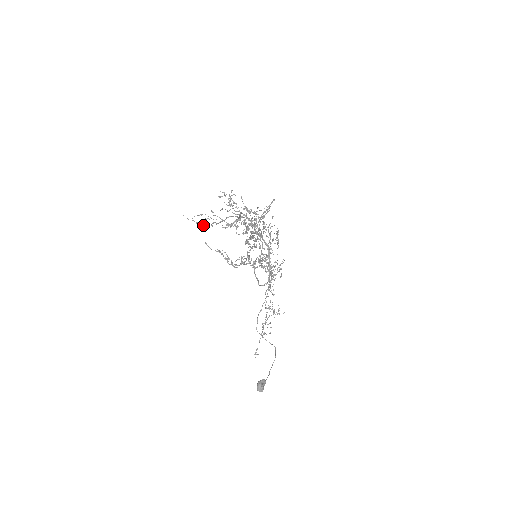
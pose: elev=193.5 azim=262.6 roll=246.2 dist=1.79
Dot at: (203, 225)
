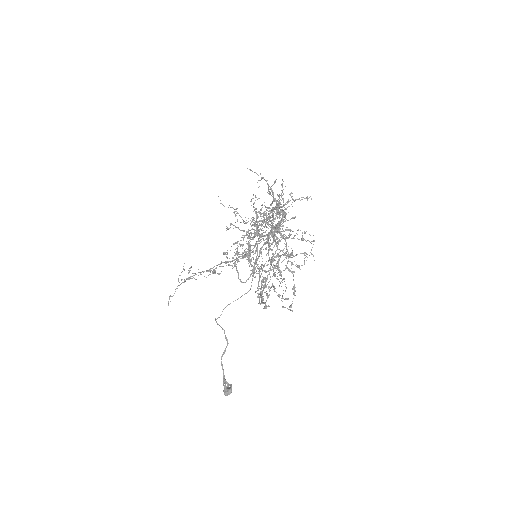
Dot at: occluded
